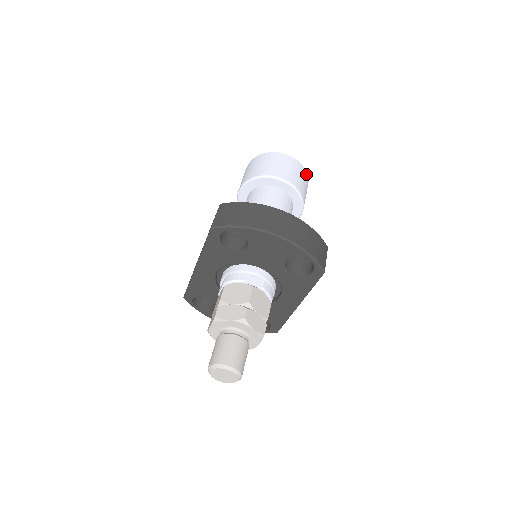
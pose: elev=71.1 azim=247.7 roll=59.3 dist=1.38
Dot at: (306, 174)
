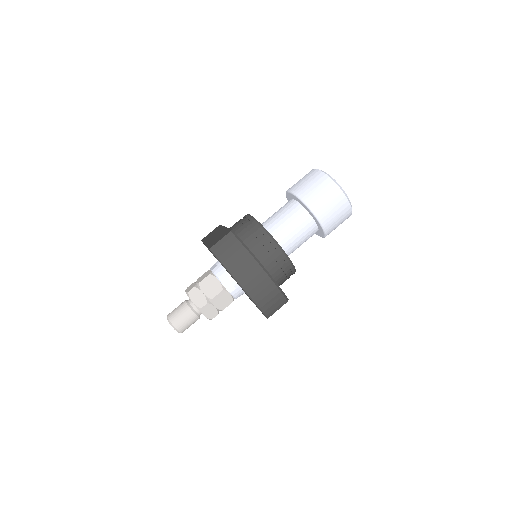
Dot at: (350, 212)
